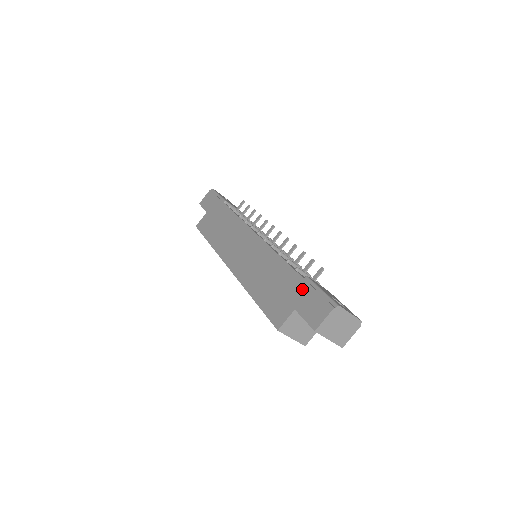
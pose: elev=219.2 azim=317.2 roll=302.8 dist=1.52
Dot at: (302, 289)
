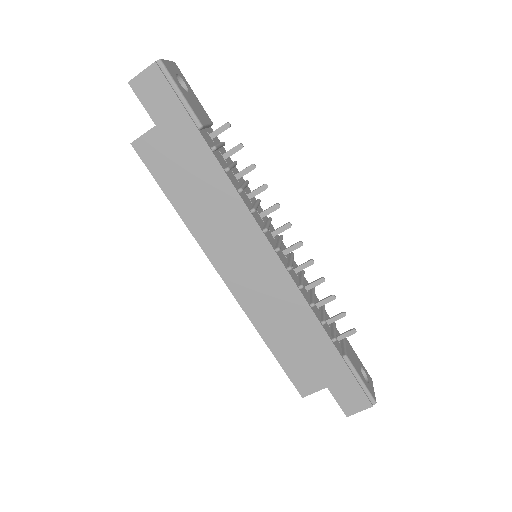
Dot at: (340, 372)
